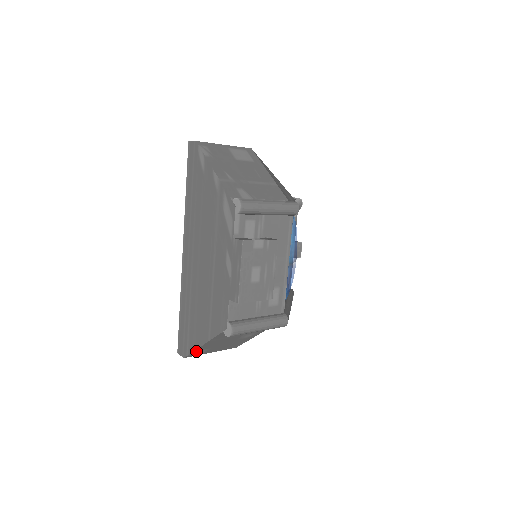
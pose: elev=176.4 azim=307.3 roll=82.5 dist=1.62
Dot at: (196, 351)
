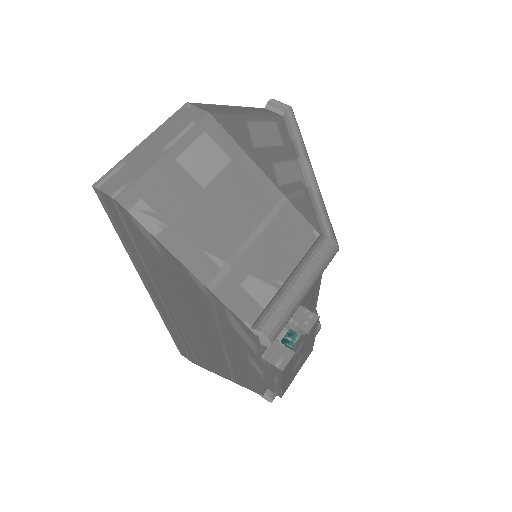
Dot at: occluded
